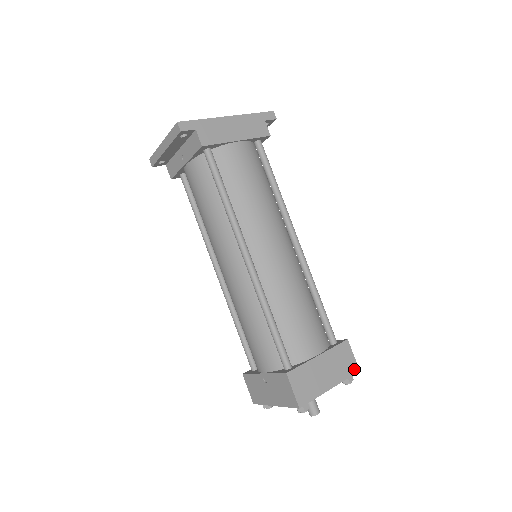
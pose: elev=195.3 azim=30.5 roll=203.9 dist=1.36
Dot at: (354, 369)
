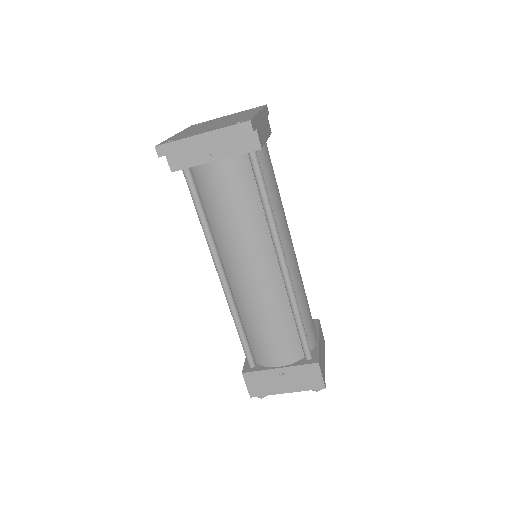
Dot at: (324, 342)
